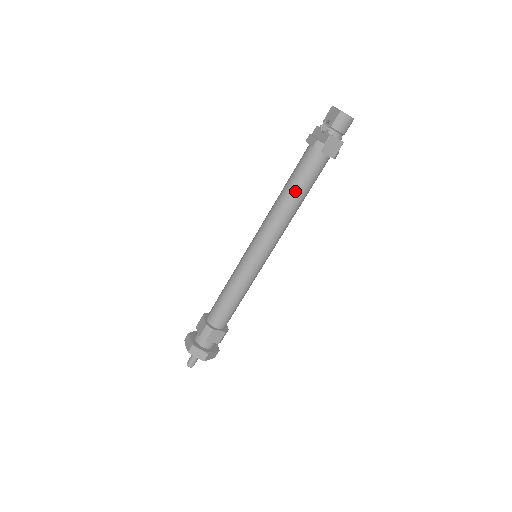
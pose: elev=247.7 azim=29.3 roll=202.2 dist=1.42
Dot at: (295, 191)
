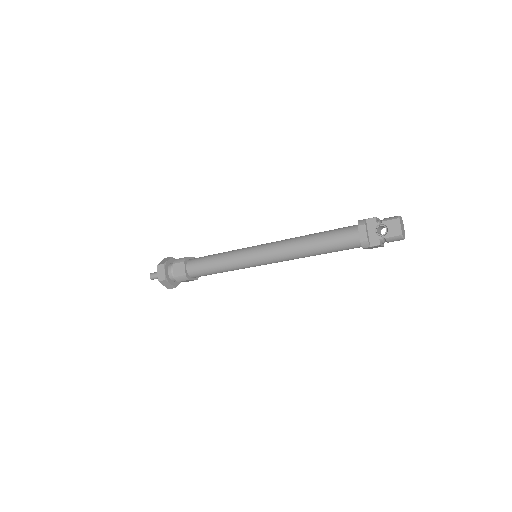
Dot at: (322, 251)
